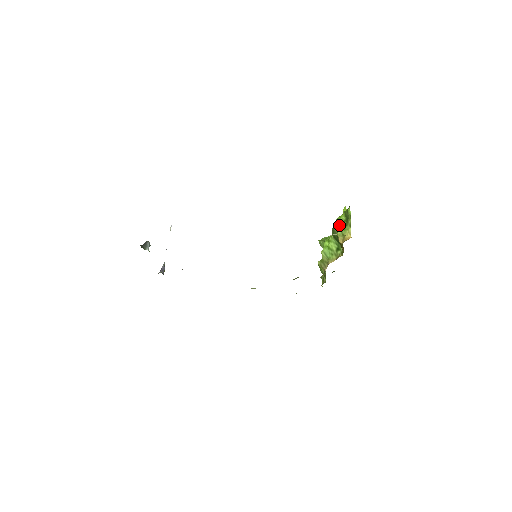
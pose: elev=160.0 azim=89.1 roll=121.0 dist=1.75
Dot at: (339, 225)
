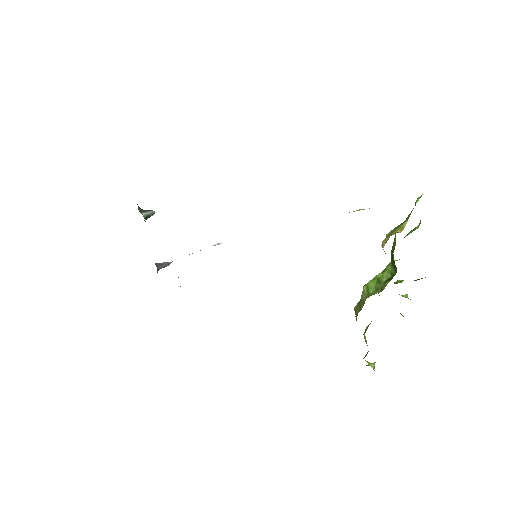
Dot at: occluded
